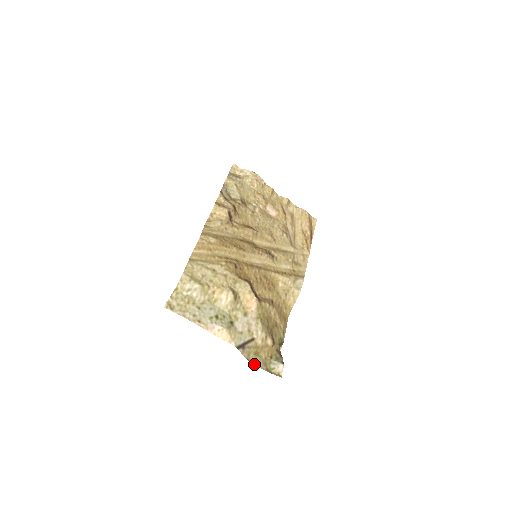
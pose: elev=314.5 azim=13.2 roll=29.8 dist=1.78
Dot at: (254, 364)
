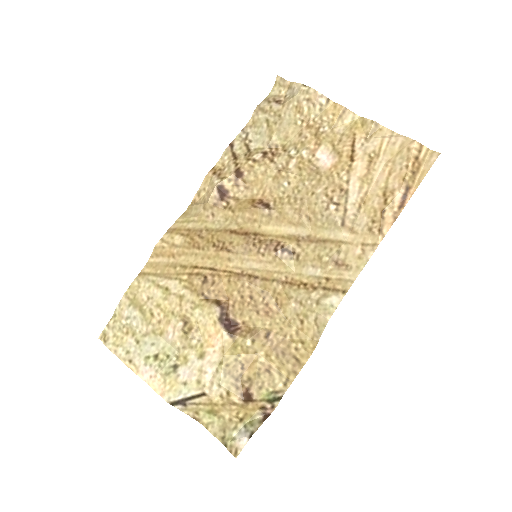
Dot at: (205, 426)
